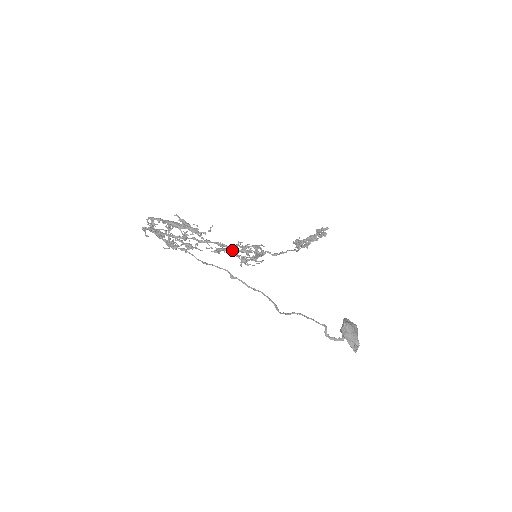
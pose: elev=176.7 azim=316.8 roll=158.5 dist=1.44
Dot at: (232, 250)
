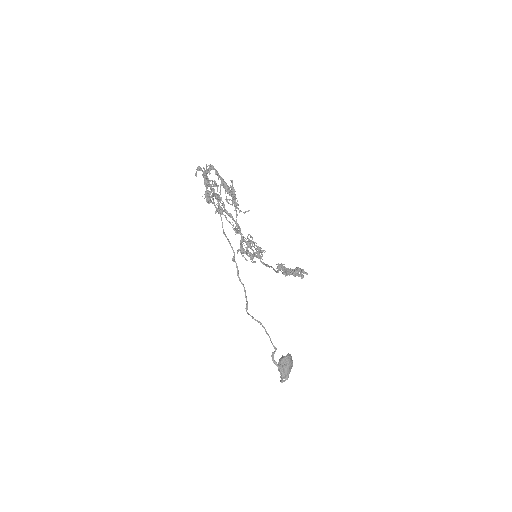
Dot at: occluded
